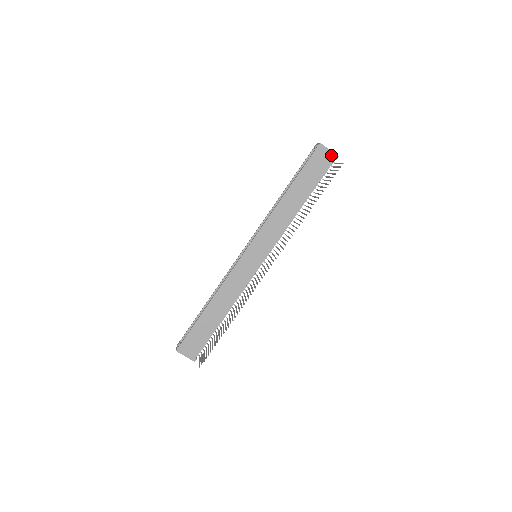
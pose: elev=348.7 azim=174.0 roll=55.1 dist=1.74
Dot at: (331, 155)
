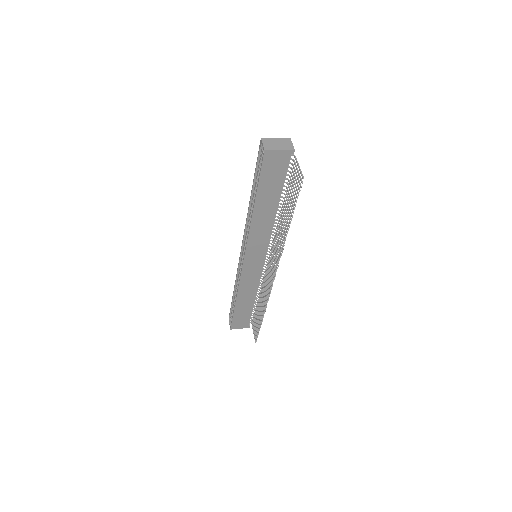
Dot at: (285, 153)
